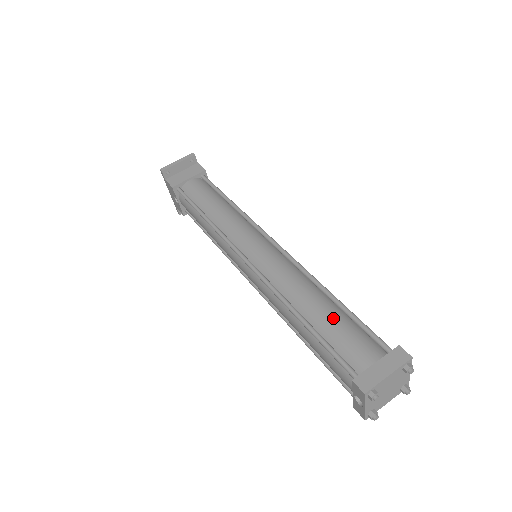
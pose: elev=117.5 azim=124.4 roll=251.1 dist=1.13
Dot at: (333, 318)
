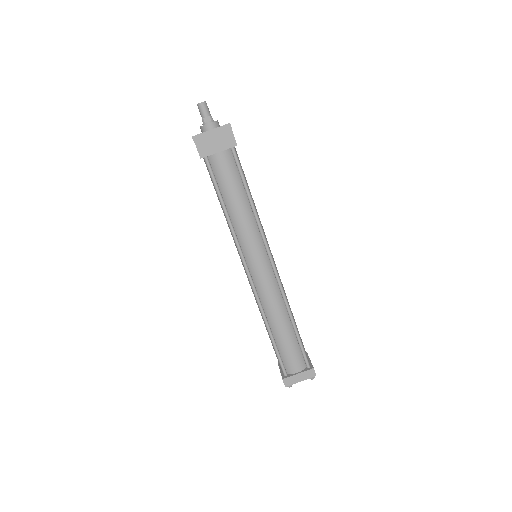
Dot at: (288, 341)
